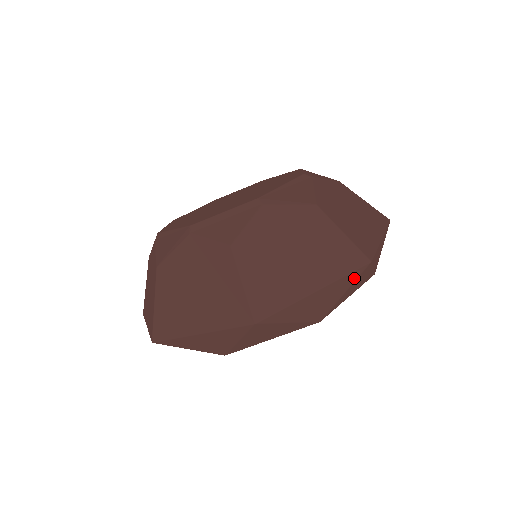
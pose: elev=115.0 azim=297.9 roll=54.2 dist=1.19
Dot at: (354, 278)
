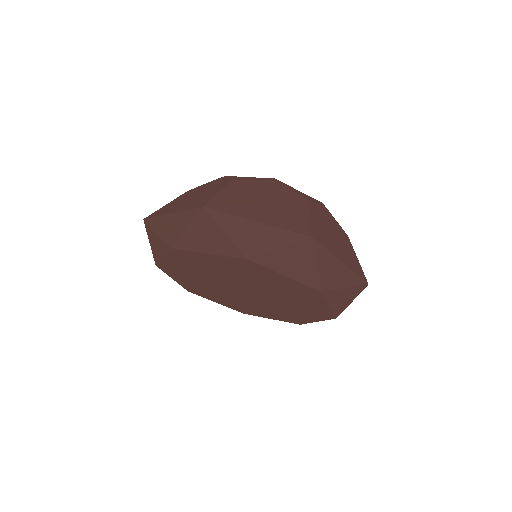
Dot at: (292, 240)
